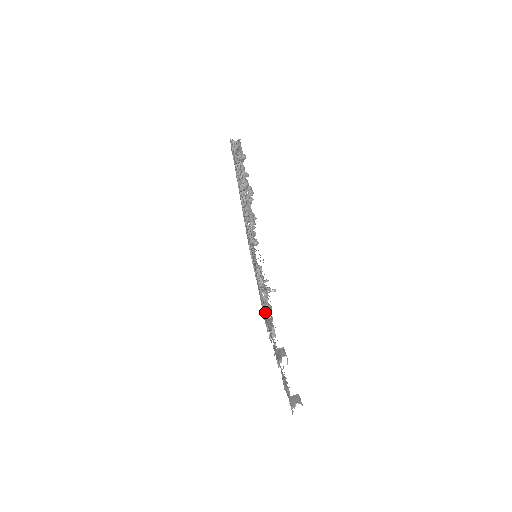
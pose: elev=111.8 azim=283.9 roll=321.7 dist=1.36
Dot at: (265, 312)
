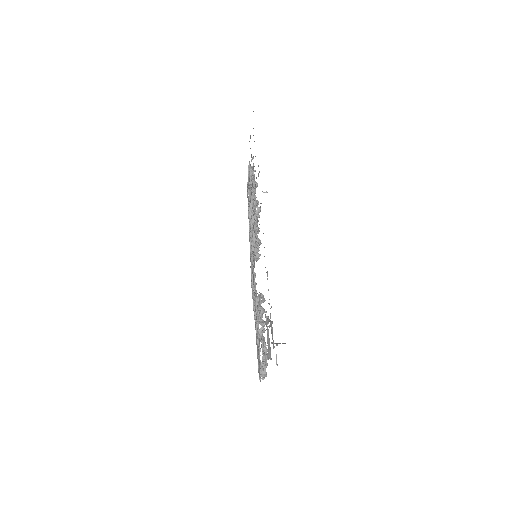
Dot at: (258, 306)
